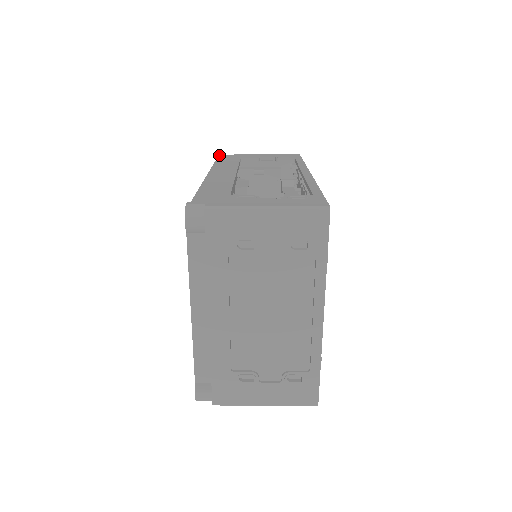
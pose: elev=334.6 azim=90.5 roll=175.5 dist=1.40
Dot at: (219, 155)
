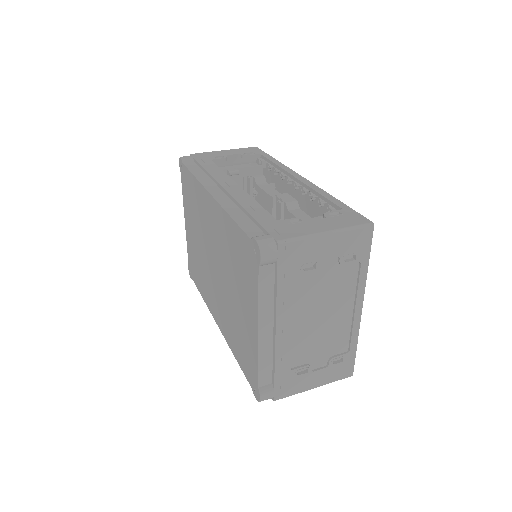
Dot at: (183, 157)
